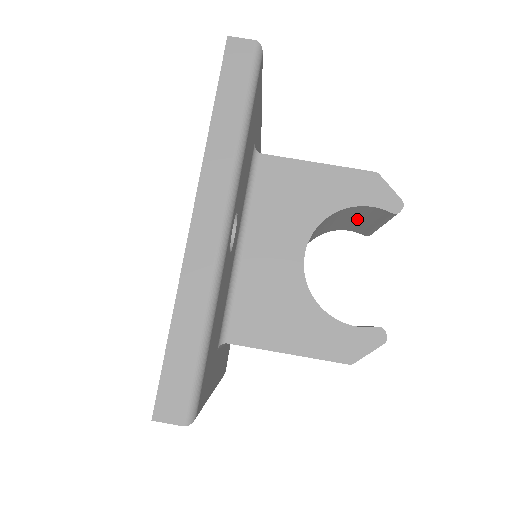
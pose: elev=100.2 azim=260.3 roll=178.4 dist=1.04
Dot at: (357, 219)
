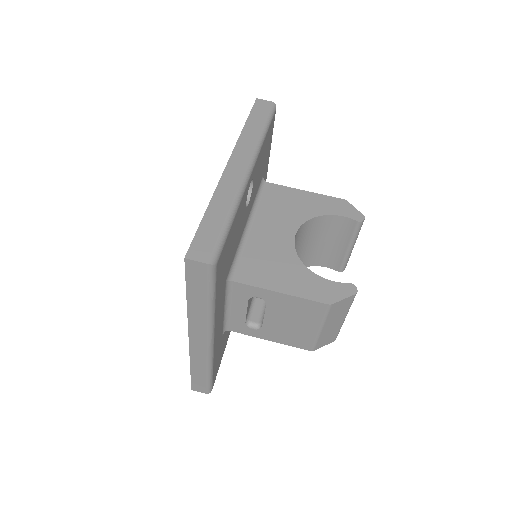
Dot at: (332, 242)
